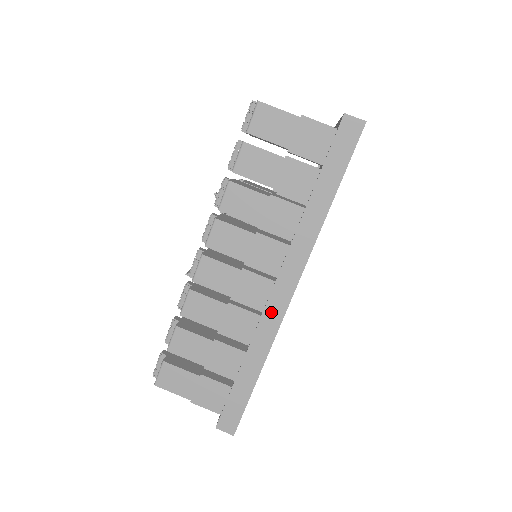
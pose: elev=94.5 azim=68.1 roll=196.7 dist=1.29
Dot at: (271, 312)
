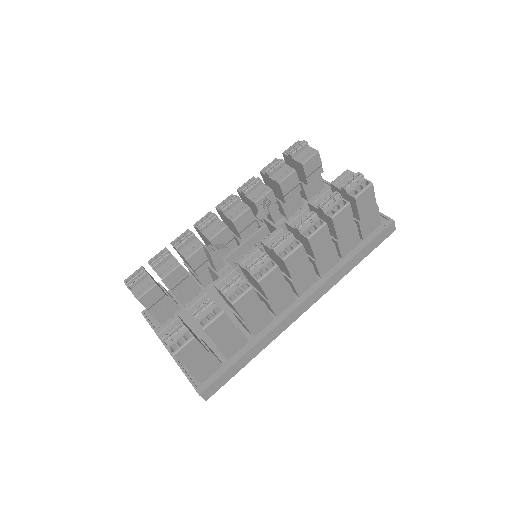
Dot at: (287, 320)
